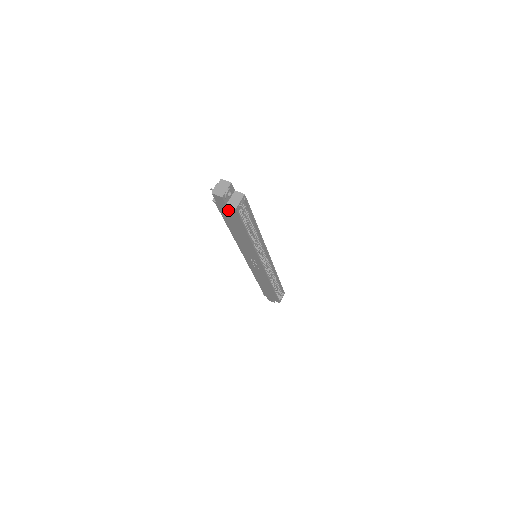
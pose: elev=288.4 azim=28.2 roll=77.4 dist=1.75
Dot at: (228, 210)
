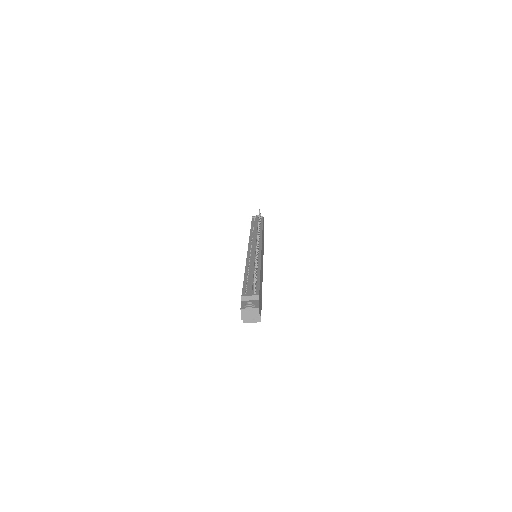
Dot at: occluded
